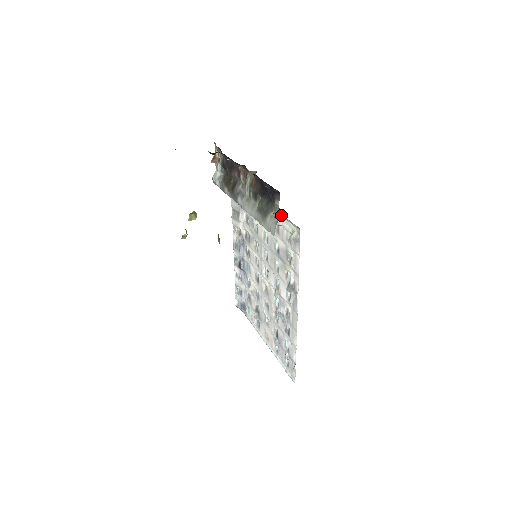
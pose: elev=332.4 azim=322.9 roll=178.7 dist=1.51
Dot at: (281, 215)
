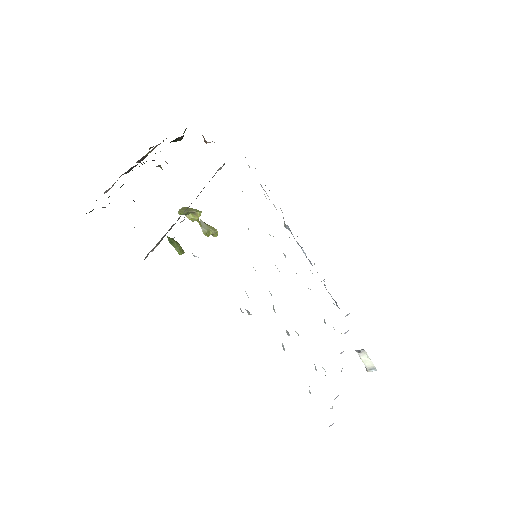
Dot at: occluded
